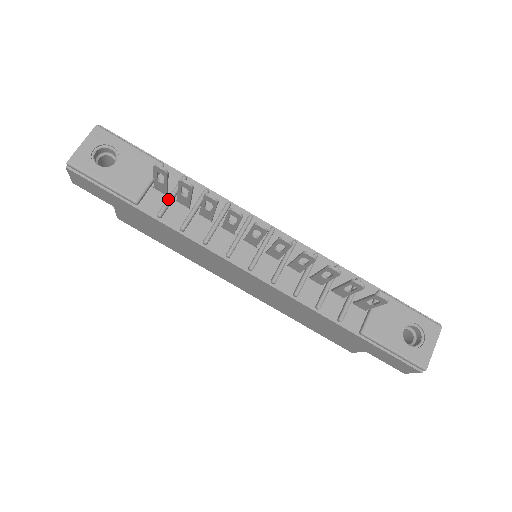
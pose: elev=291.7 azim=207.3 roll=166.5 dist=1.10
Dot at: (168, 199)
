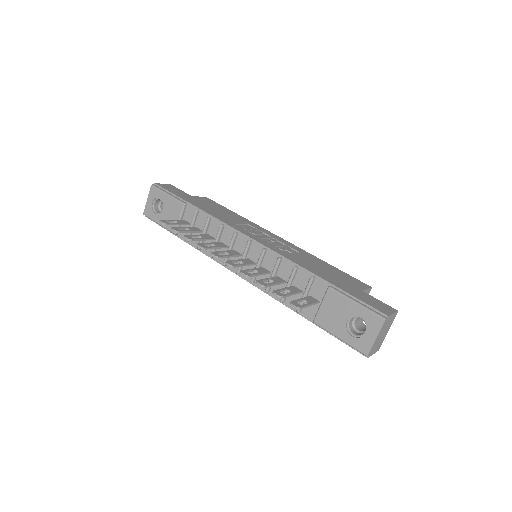
Dot at: occluded
